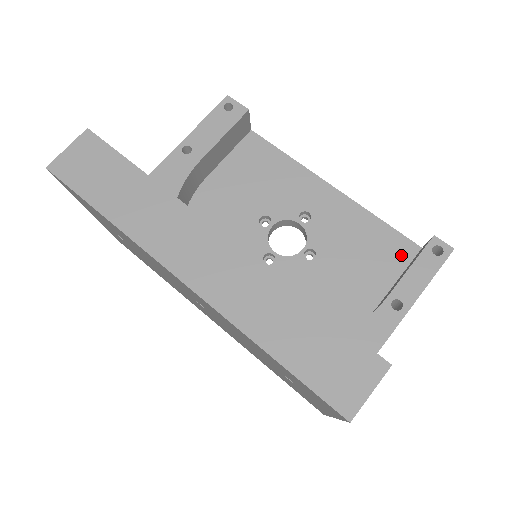
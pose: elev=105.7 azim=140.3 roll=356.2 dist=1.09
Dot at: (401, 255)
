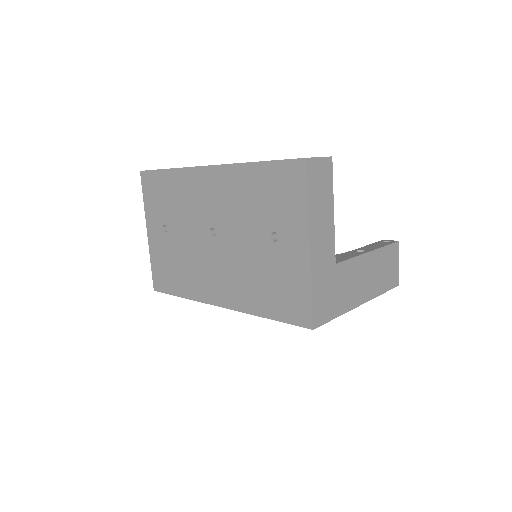
Dot at: occluded
